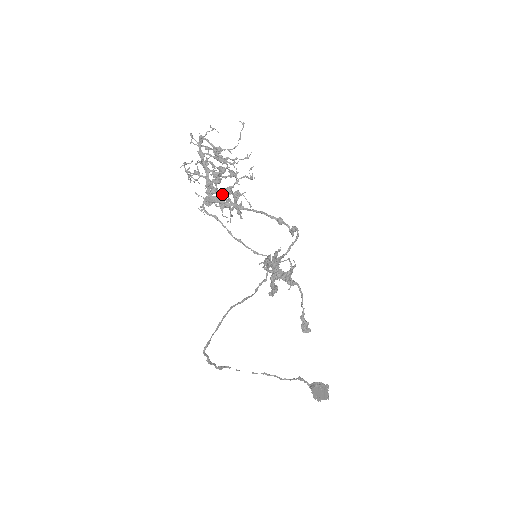
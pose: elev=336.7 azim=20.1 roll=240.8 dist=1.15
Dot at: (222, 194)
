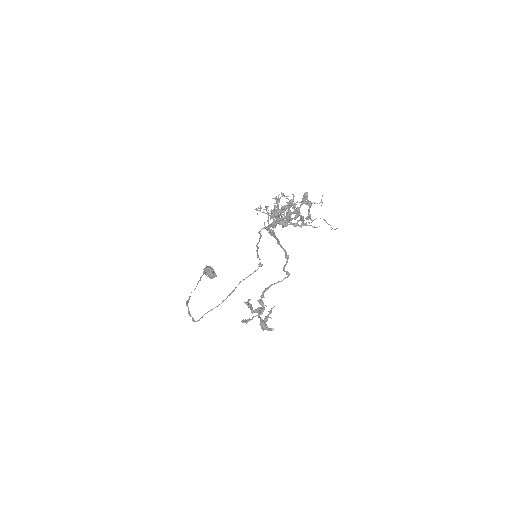
Dot at: (279, 223)
